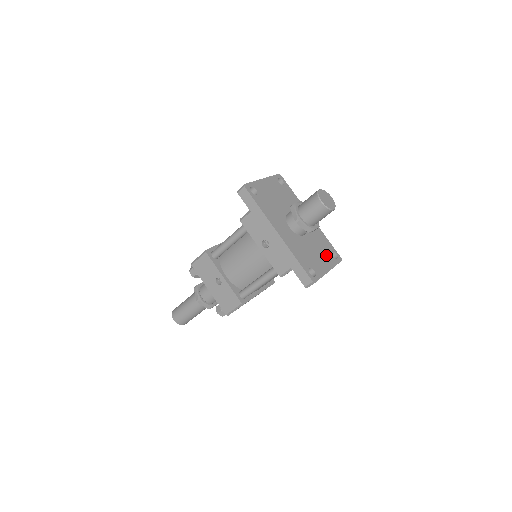
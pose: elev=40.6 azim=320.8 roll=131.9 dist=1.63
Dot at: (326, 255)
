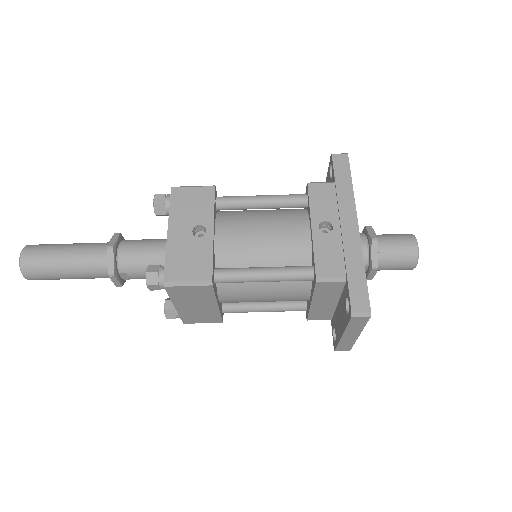
Dot at: occluded
